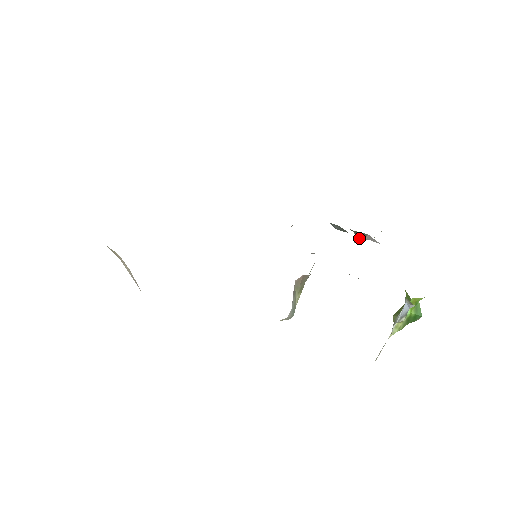
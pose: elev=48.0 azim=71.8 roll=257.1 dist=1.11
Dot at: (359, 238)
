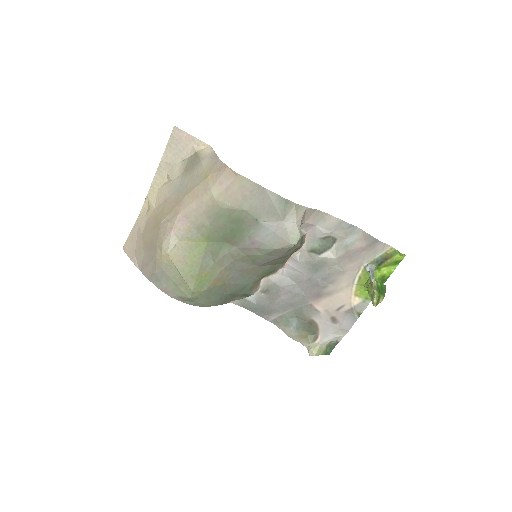
Dot at: (312, 348)
